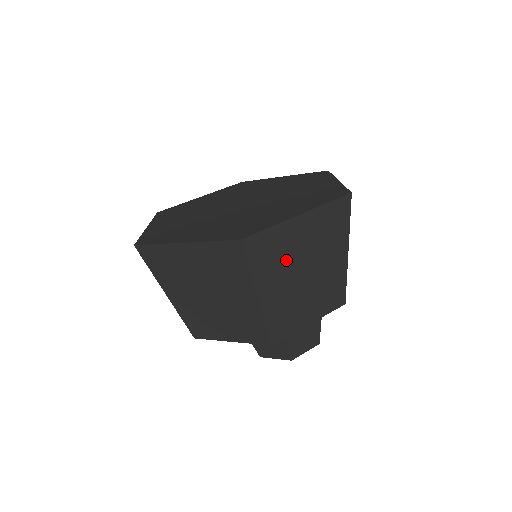
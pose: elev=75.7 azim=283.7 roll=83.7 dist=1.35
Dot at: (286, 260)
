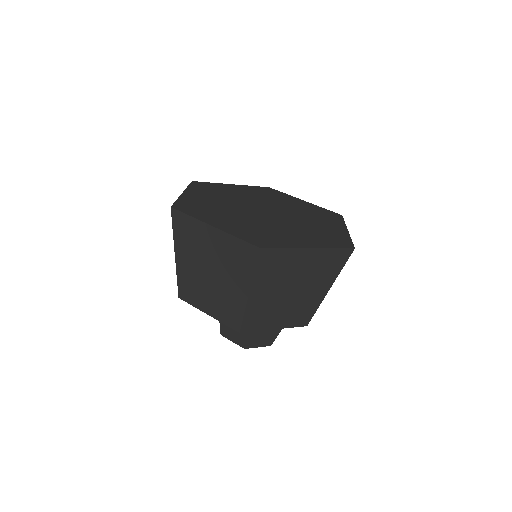
Dot at: (283, 276)
